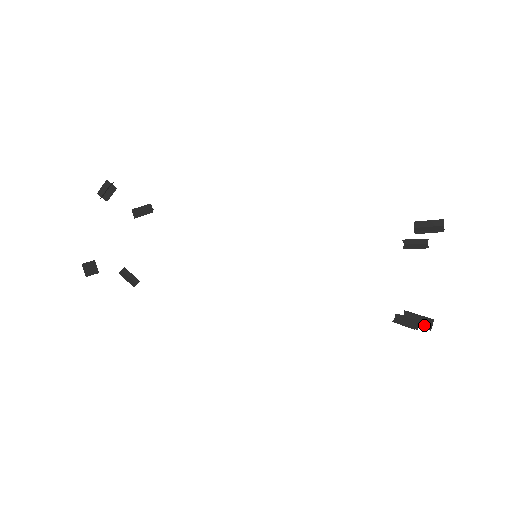
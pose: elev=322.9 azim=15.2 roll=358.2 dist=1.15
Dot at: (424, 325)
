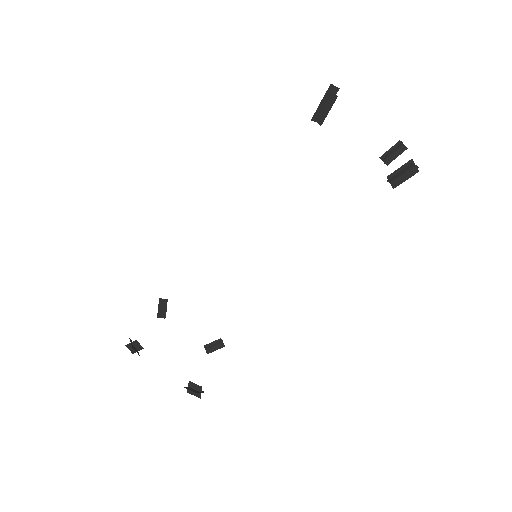
Dot at: (410, 173)
